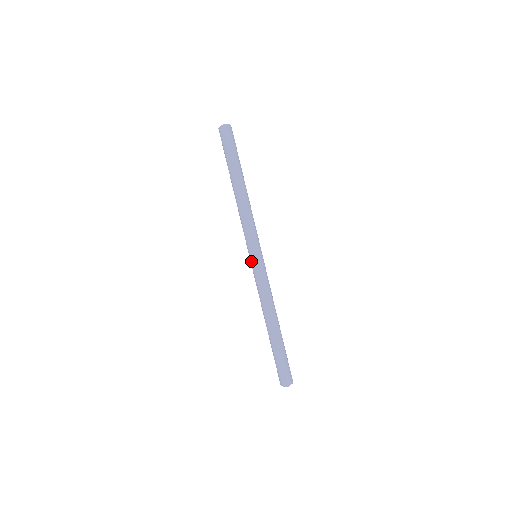
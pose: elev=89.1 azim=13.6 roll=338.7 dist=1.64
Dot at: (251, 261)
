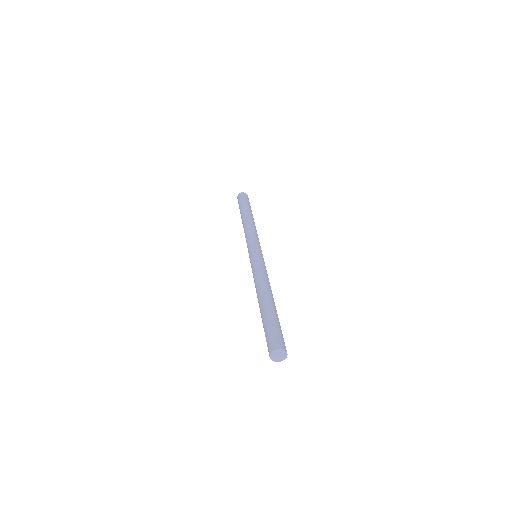
Dot at: (250, 256)
